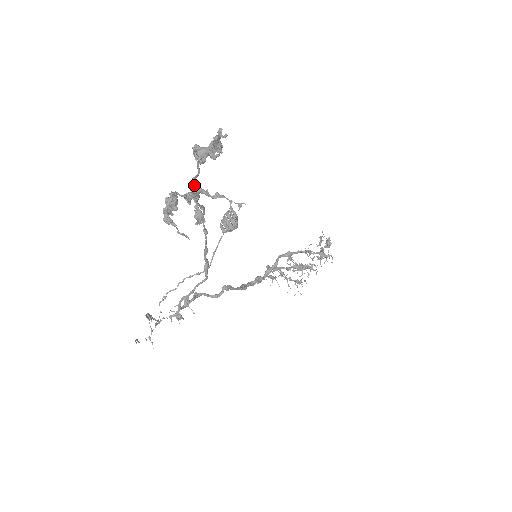
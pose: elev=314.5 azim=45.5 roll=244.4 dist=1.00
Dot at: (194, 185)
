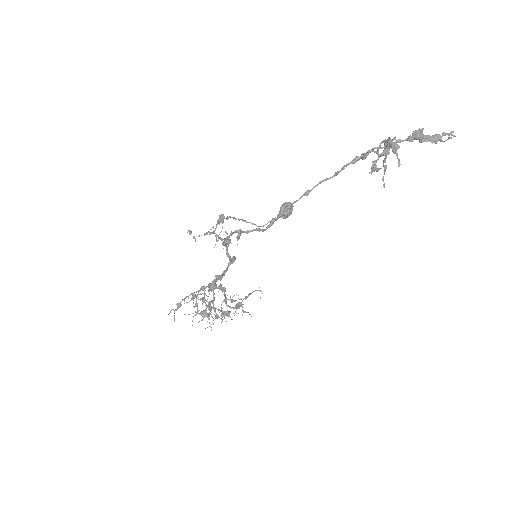
Dot at: occluded
